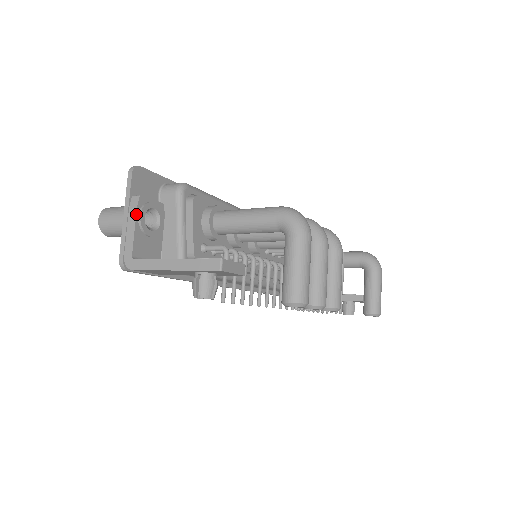
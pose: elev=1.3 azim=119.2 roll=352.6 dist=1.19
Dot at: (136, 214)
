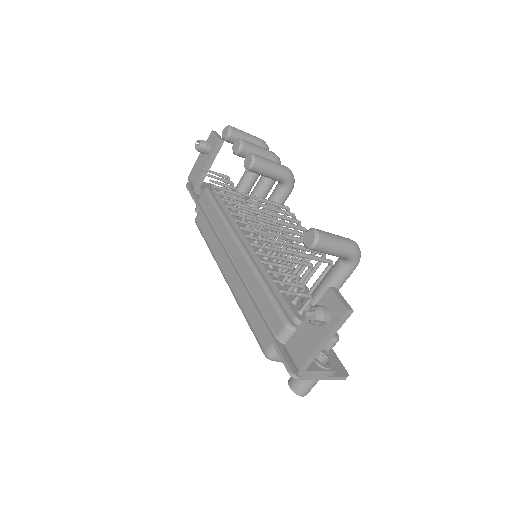
Dot at: (212, 185)
